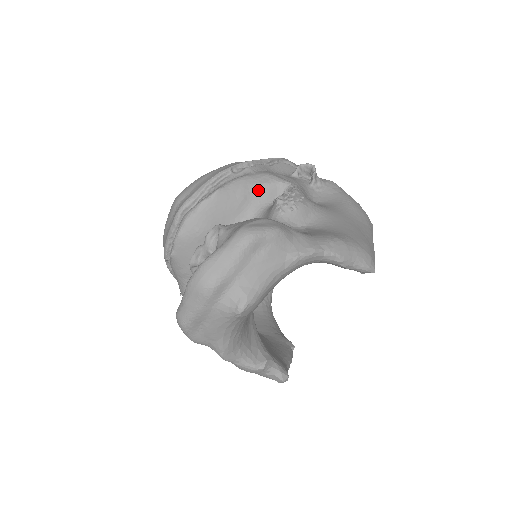
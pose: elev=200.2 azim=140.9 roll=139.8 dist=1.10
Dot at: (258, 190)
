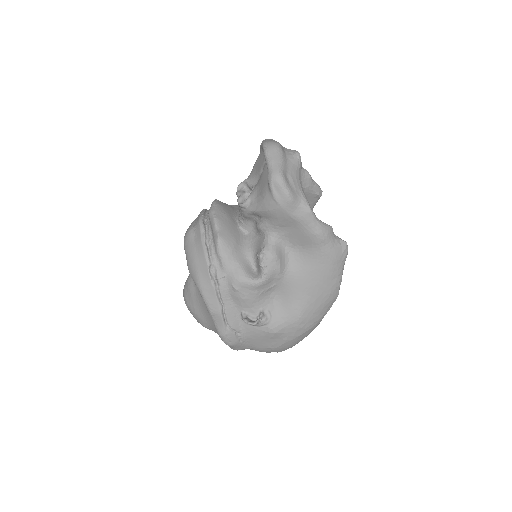
Dot at: (232, 206)
